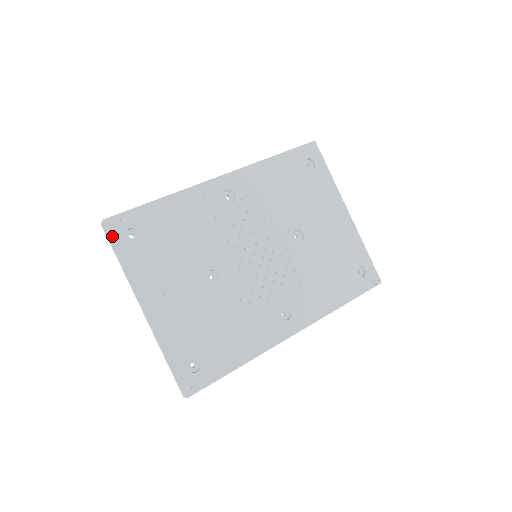
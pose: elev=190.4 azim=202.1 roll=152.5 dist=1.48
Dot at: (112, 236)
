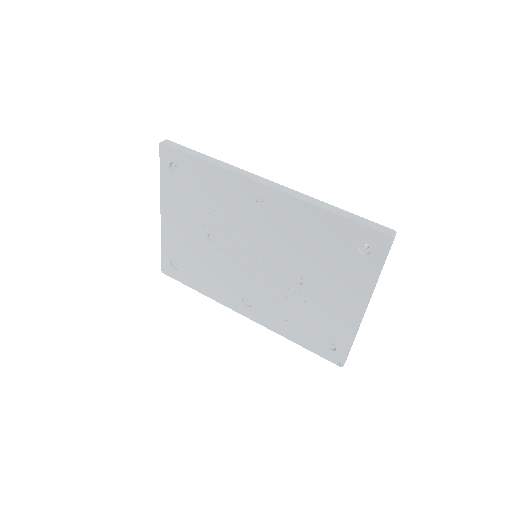
Dot at: (162, 158)
